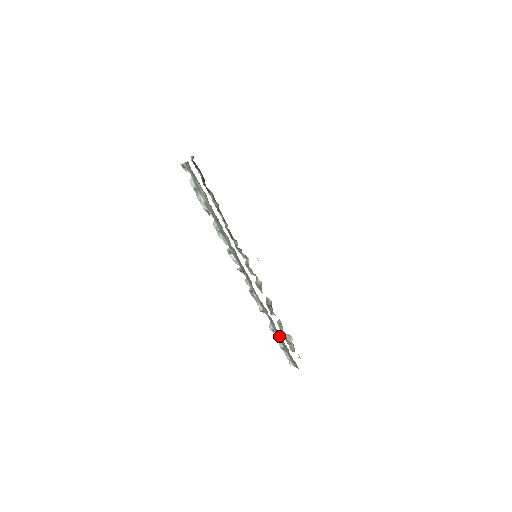
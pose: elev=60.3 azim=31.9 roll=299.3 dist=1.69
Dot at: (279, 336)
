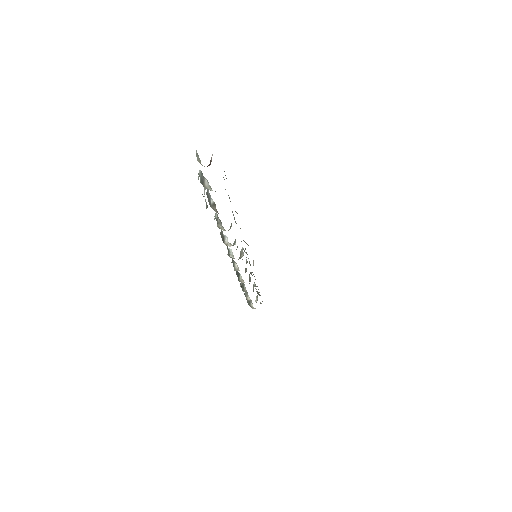
Dot at: occluded
